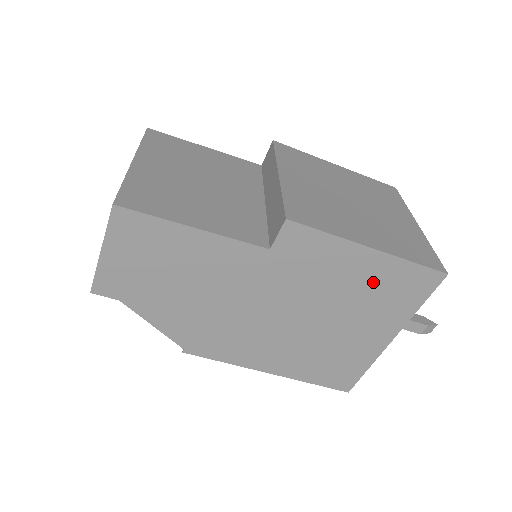
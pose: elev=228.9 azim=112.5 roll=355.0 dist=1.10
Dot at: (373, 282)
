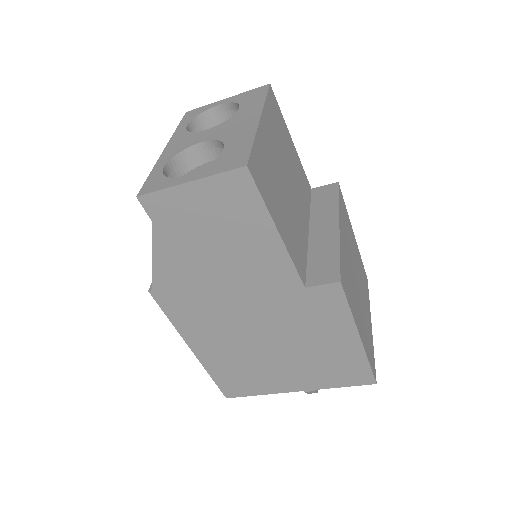
Dot at: (334, 355)
